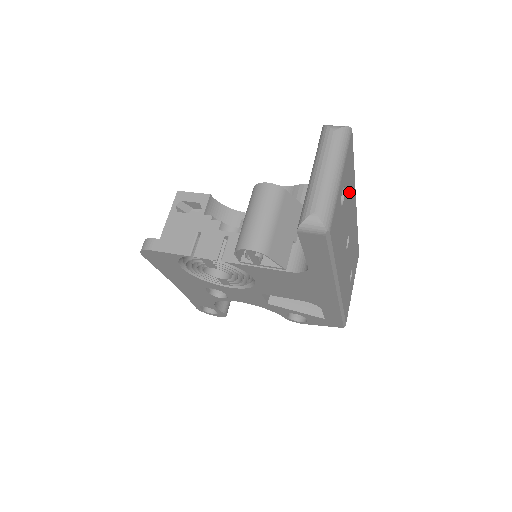
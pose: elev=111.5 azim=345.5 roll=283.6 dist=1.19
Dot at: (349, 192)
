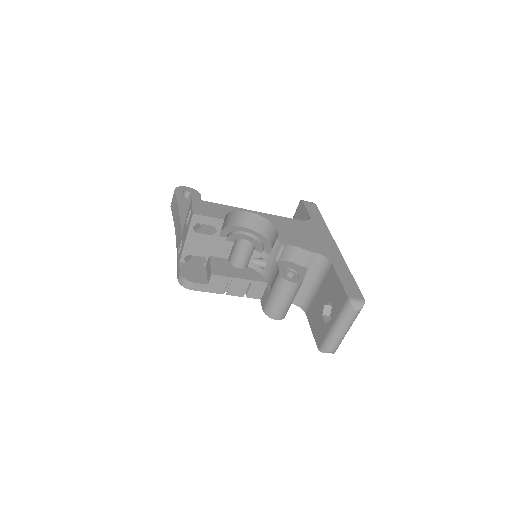
Dot at: occluded
